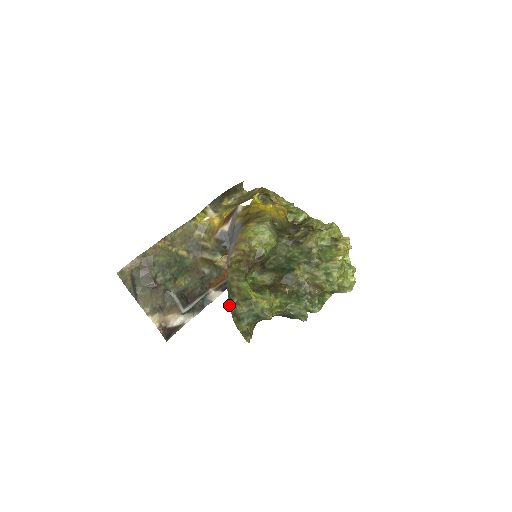
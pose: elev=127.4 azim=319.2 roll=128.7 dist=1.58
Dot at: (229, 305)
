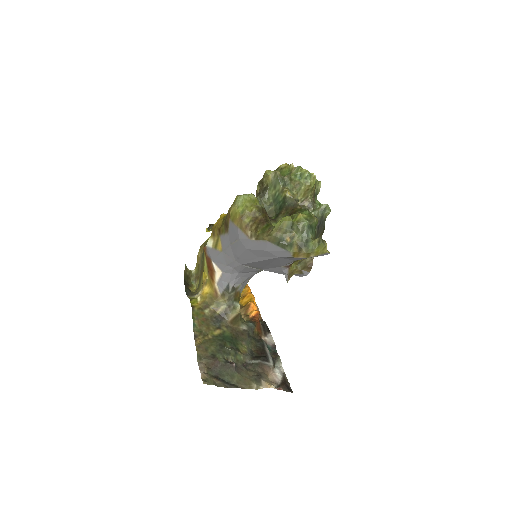
Dot at: (290, 251)
